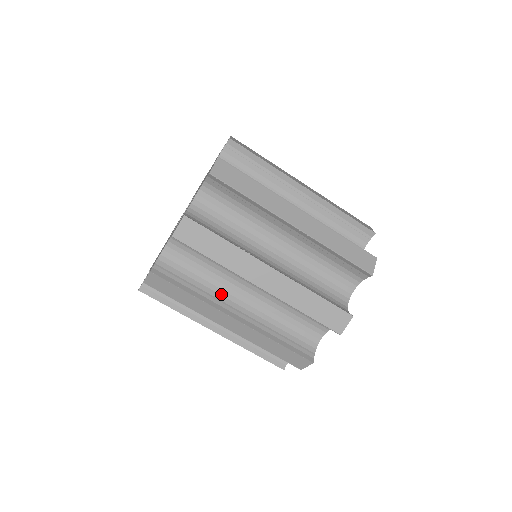
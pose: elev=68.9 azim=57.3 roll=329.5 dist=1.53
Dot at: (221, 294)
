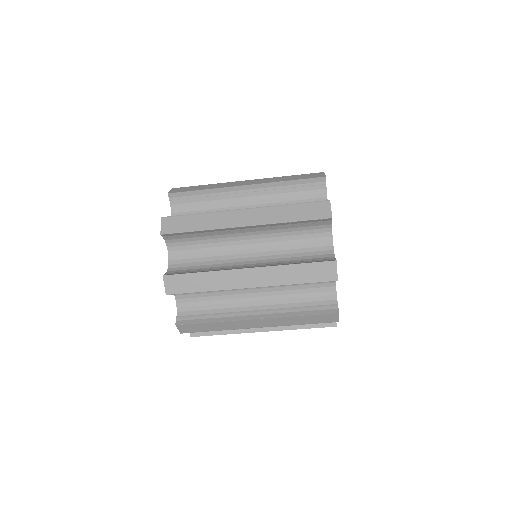
Dot at: occluded
